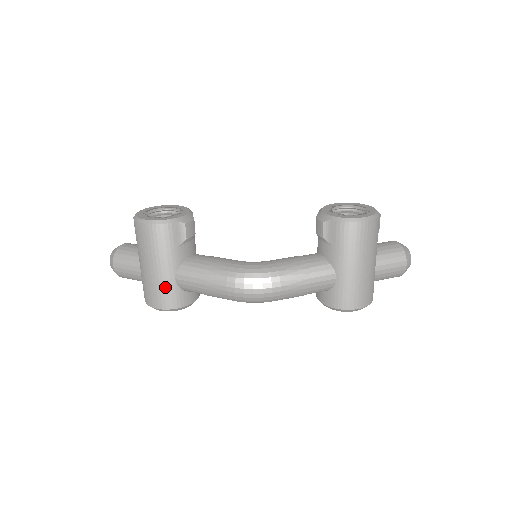
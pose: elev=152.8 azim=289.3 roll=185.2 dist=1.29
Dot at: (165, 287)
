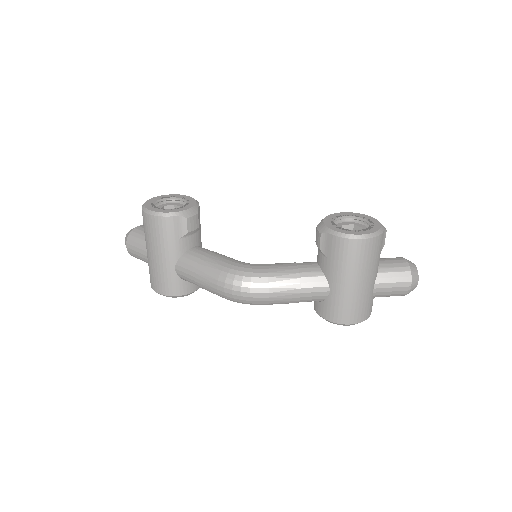
Dot at: (165, 275)
